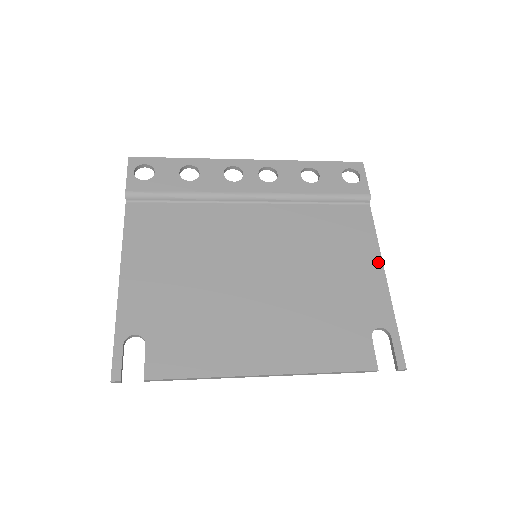
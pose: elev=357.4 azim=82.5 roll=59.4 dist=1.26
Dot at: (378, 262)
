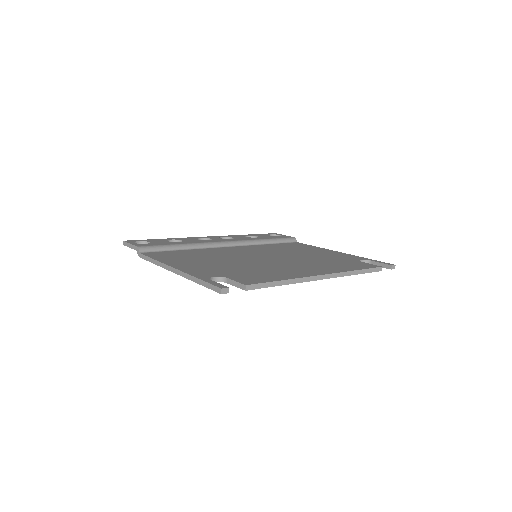
Dot at: (328, 250)
